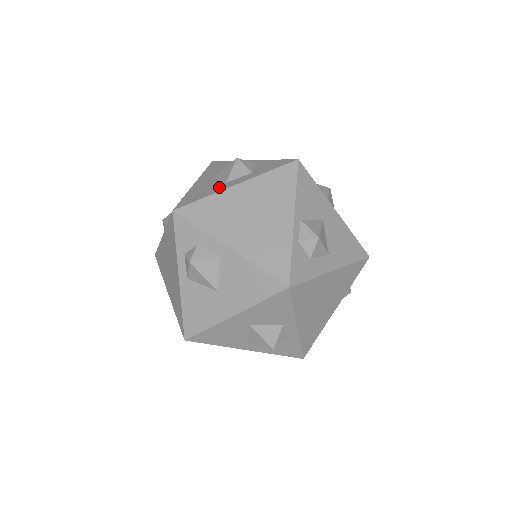
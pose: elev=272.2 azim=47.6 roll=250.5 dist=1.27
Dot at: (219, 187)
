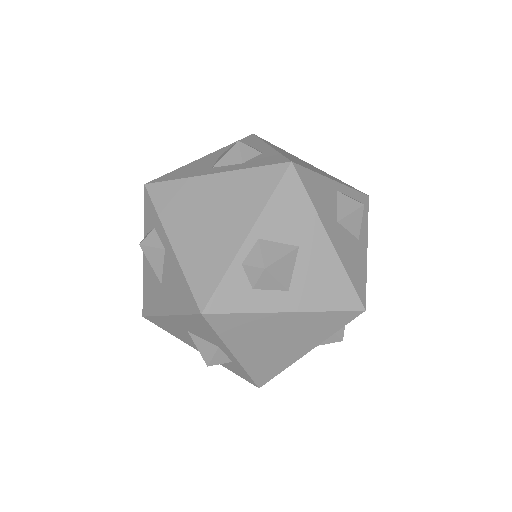
Dot at: (201, 171)
